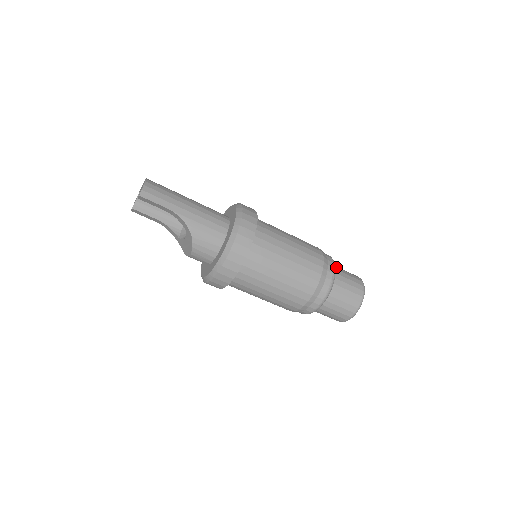
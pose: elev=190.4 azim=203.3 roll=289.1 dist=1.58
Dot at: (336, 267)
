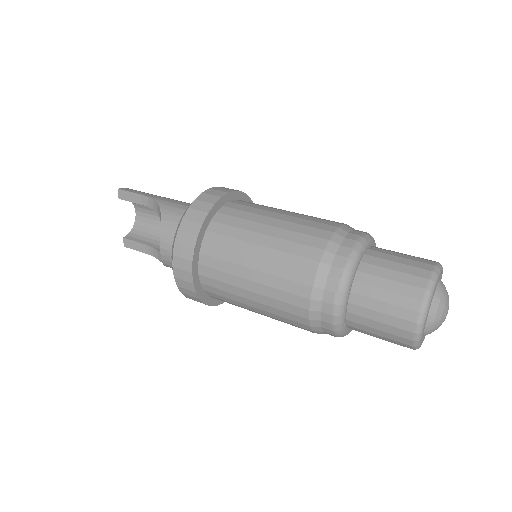
Dot at: occluded
